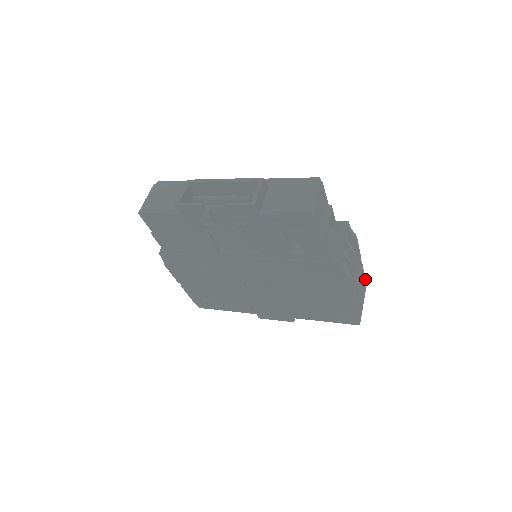
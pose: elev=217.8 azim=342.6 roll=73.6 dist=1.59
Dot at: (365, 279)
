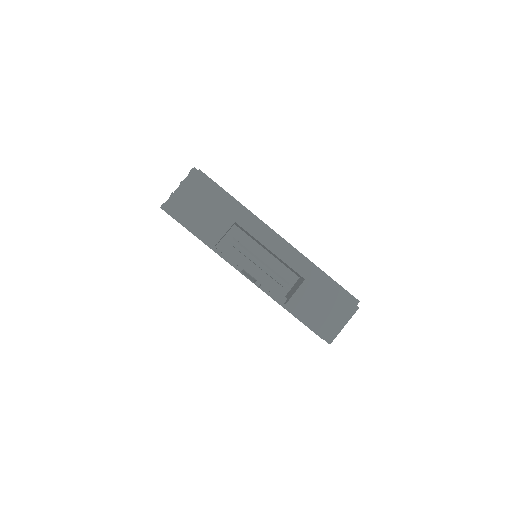
Dot at: occluded
